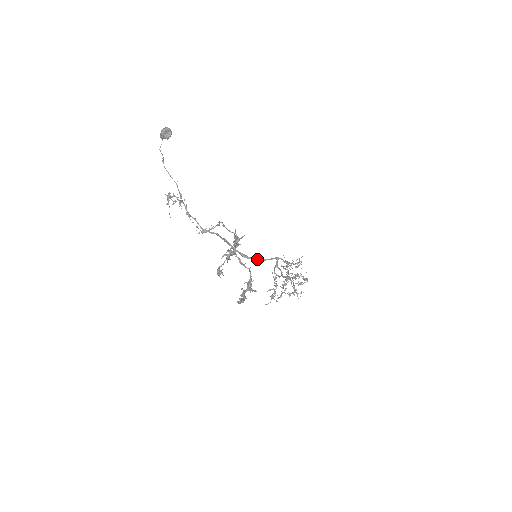
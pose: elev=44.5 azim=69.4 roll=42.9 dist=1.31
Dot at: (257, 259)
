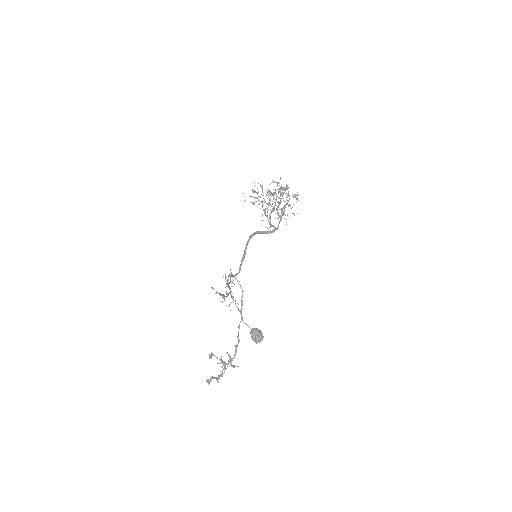
Dot at: occluded
